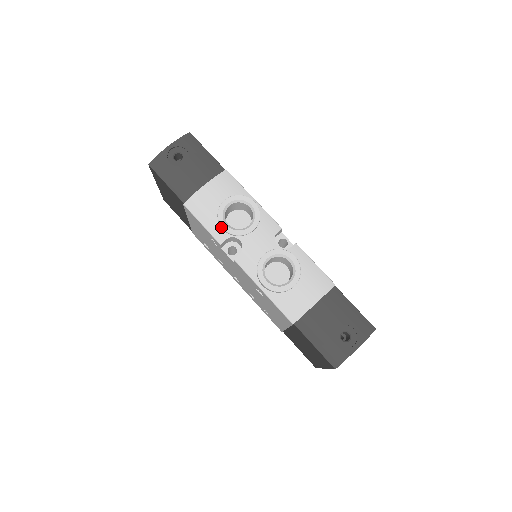
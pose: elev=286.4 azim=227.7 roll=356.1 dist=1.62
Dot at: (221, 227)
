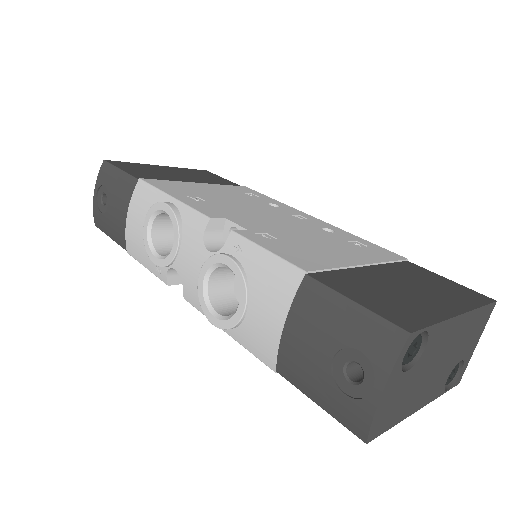
Dot at: (154, 263)
